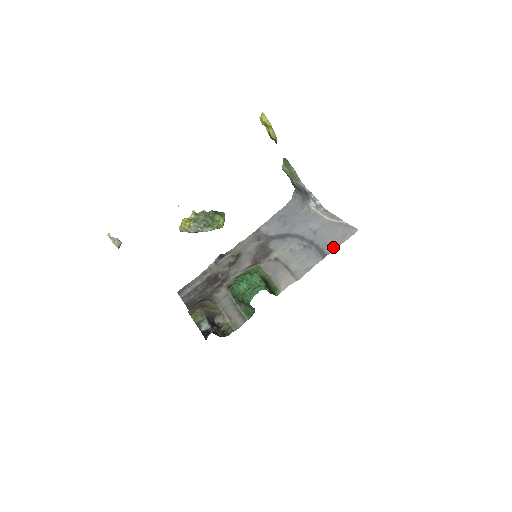
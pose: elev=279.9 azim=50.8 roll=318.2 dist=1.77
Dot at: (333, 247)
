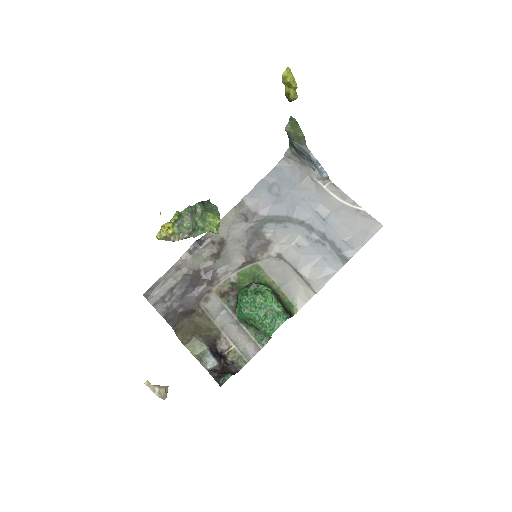
Dot at: (355, 249)
